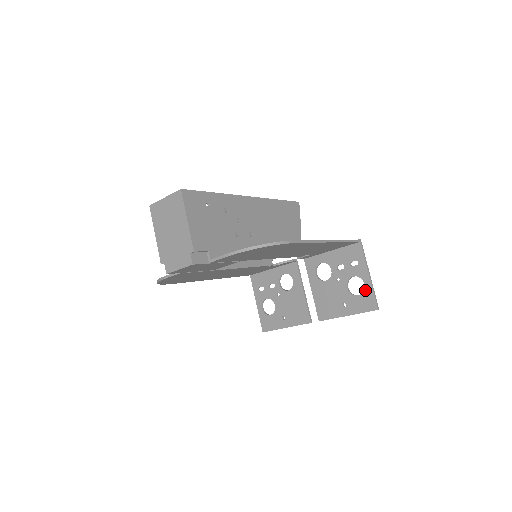
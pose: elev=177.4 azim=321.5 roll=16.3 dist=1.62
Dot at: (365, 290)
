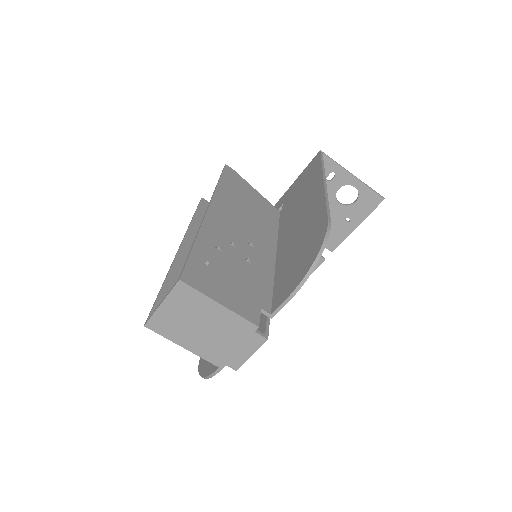
Dot at: (359, 192)
